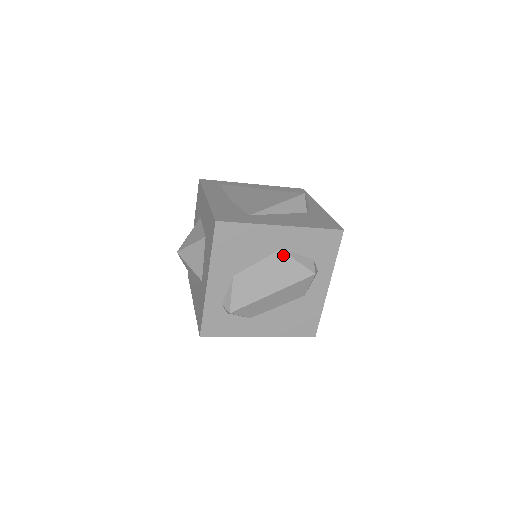
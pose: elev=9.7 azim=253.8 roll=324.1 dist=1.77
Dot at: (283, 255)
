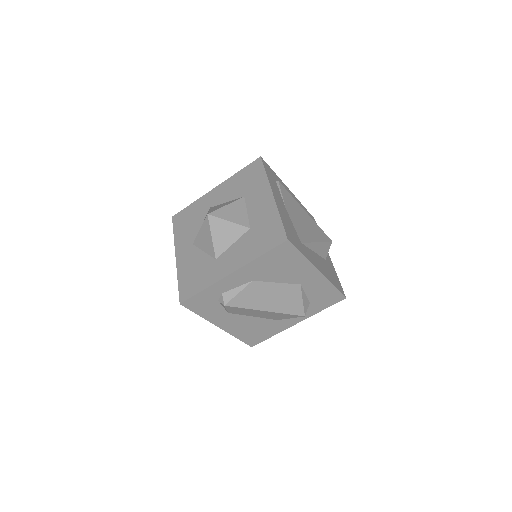
Dot at: (298, 290)
